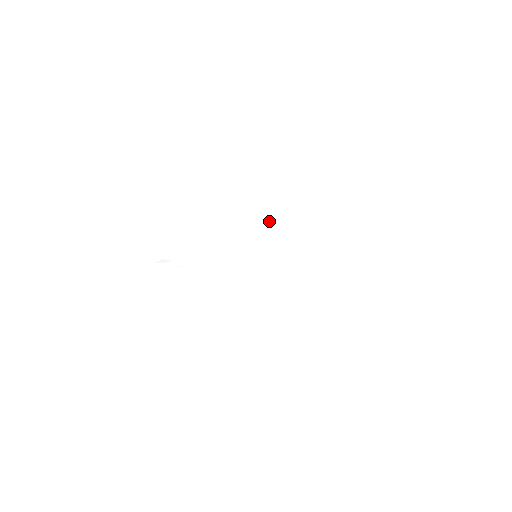
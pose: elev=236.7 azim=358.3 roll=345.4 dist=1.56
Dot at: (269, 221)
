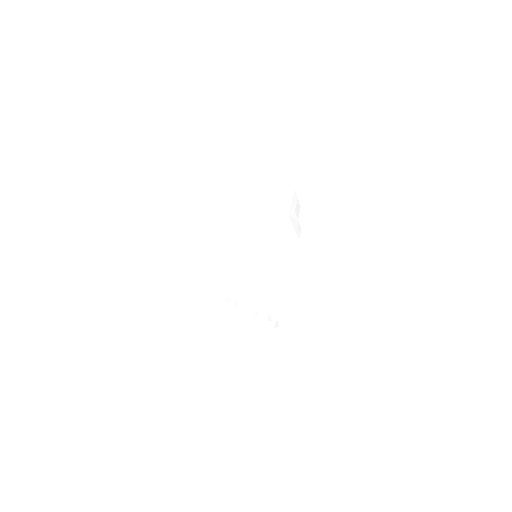
Dot at: (247, 210)
